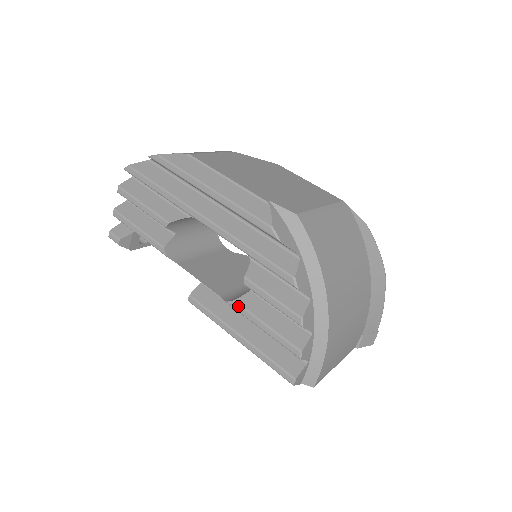
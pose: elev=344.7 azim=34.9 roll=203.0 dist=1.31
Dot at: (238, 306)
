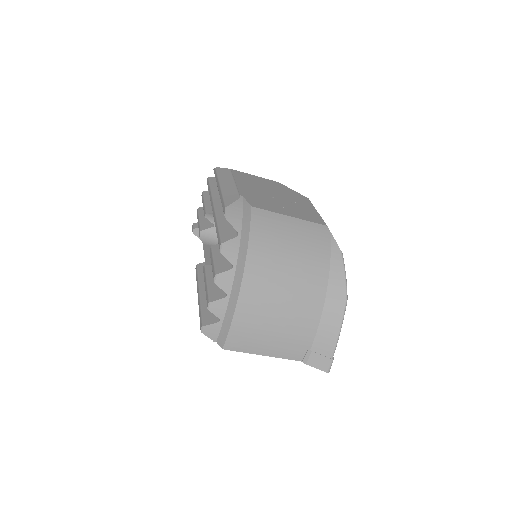
Dot at: (204, 269)
